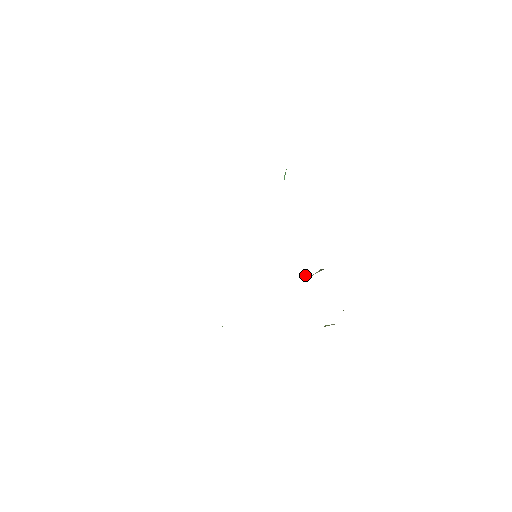
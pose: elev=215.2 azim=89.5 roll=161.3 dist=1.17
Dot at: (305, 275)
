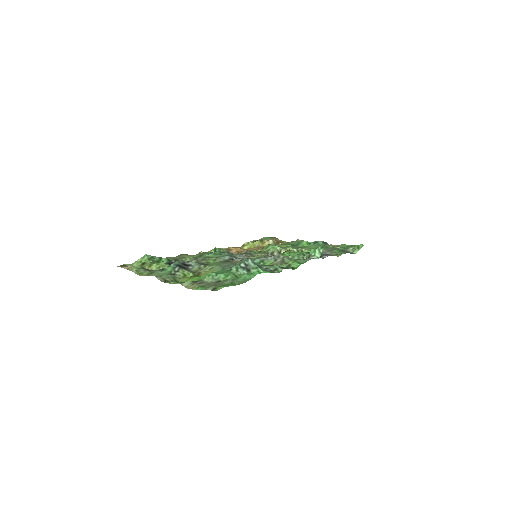
Dot at: occluded
